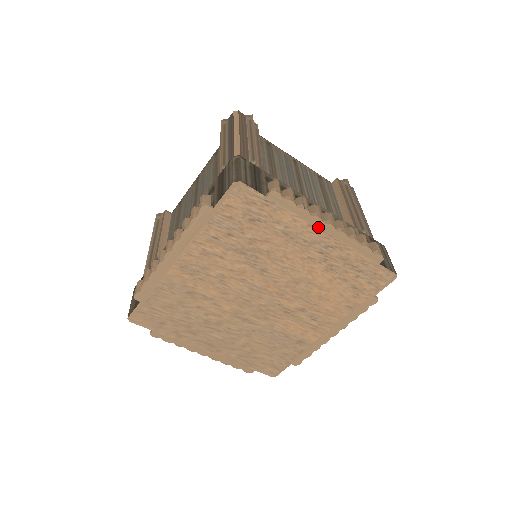
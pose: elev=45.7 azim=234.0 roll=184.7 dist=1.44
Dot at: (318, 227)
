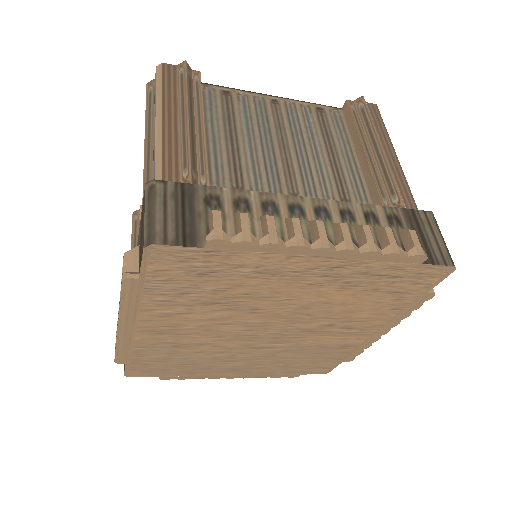
Dot at: (305, 255)
